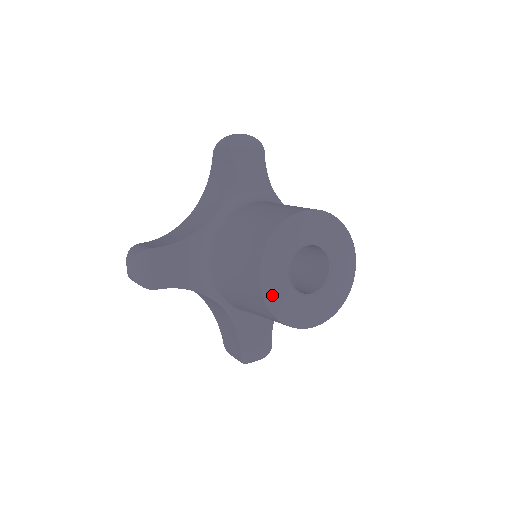
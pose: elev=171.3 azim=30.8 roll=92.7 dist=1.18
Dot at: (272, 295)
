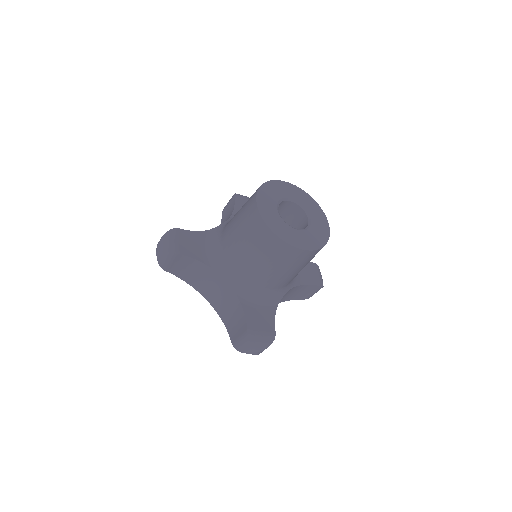
Dot at: (266, 215)
